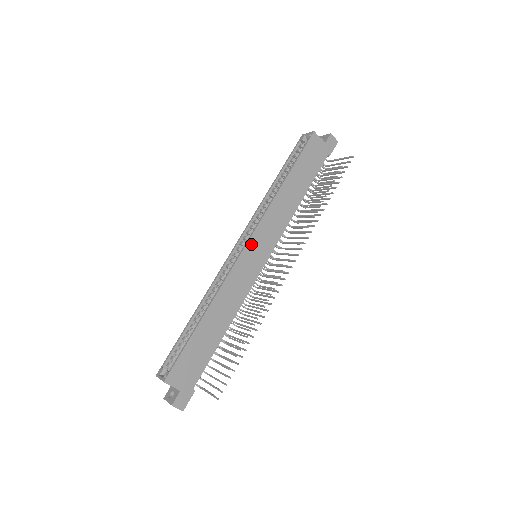
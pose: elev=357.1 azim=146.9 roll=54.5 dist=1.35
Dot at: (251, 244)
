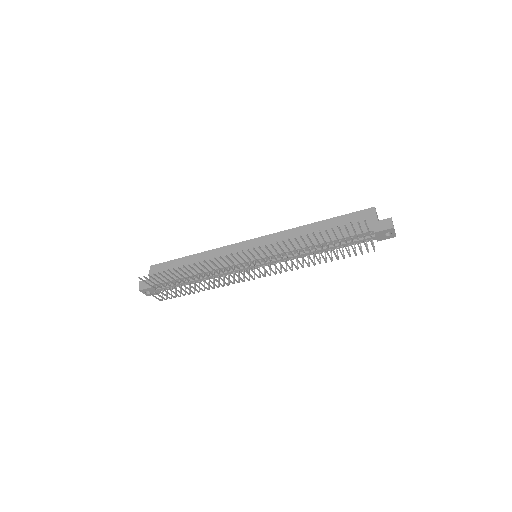
Dot at: (256, 241)
